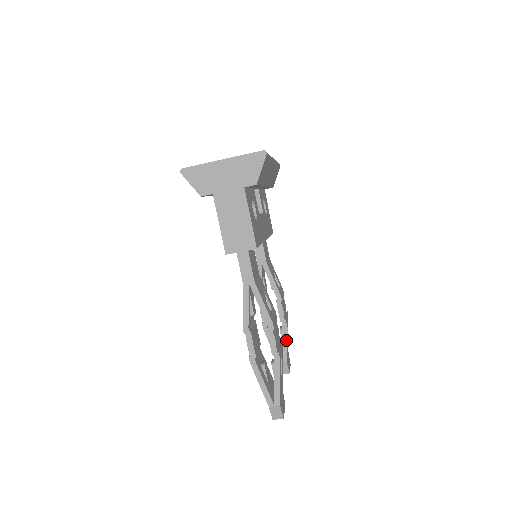
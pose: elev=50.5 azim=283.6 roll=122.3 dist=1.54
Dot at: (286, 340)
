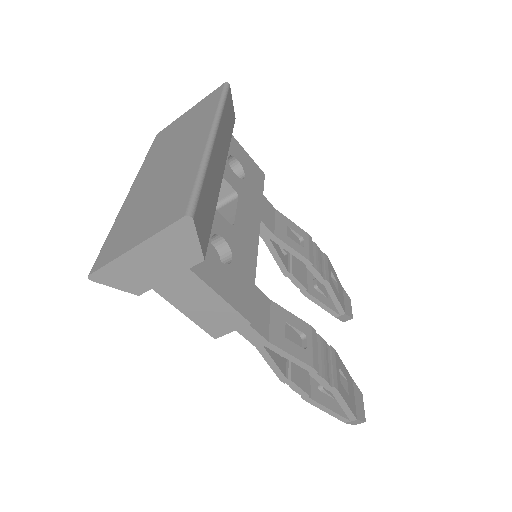
Dot at: (335, 297)
